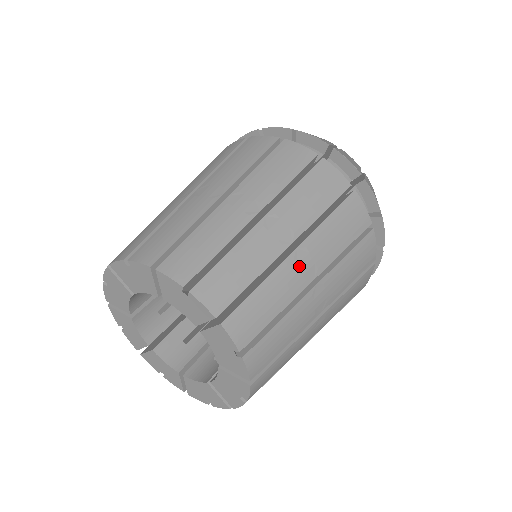
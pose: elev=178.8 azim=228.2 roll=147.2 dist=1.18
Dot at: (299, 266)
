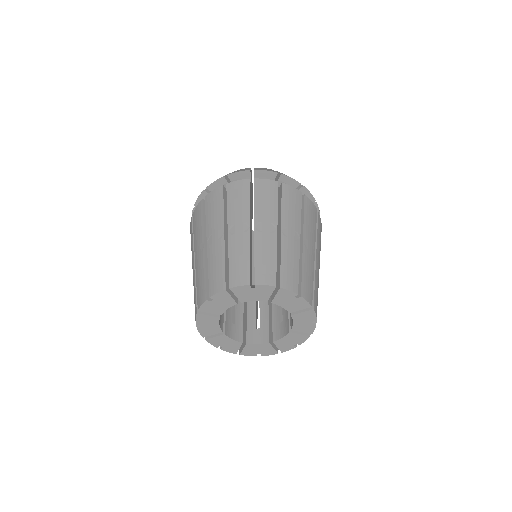
Dot at: (318, 265)
